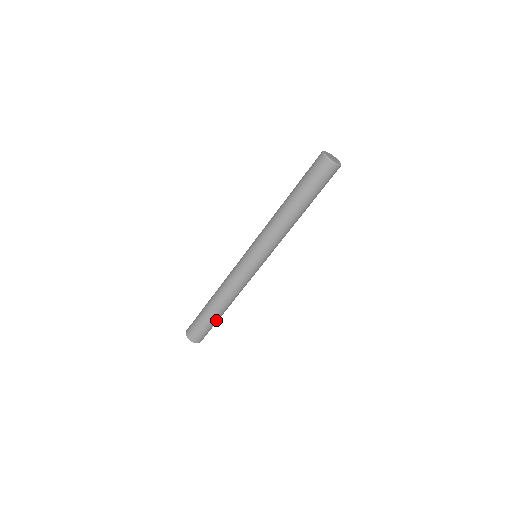
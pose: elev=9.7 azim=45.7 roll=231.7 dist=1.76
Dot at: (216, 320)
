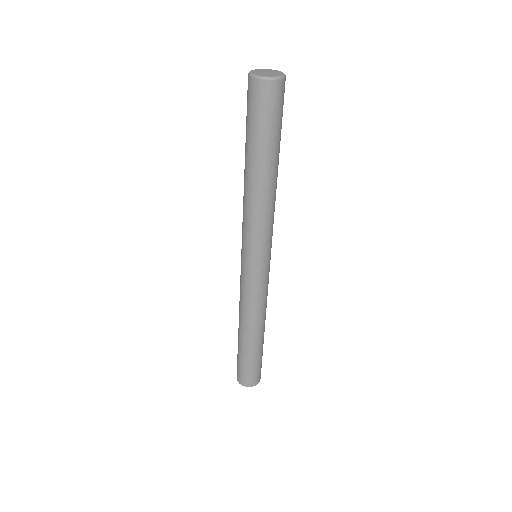
Dot at: (253, 354)
